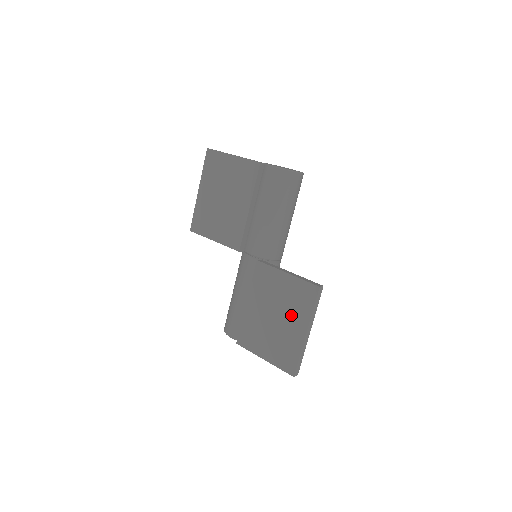
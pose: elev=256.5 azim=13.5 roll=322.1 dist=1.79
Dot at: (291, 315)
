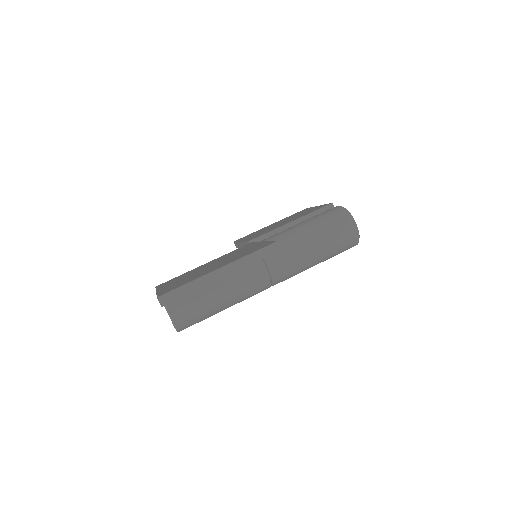
Dot at: (226, 261)
